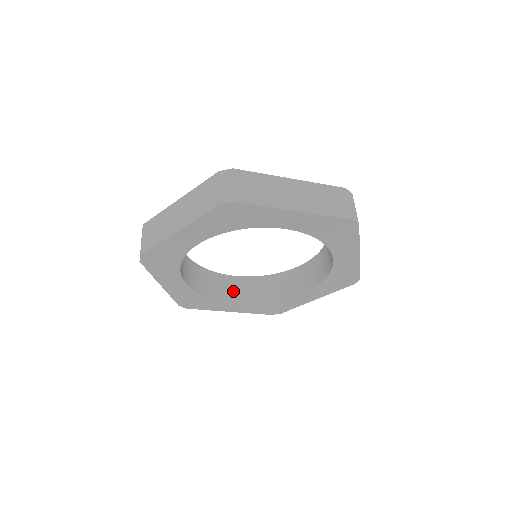
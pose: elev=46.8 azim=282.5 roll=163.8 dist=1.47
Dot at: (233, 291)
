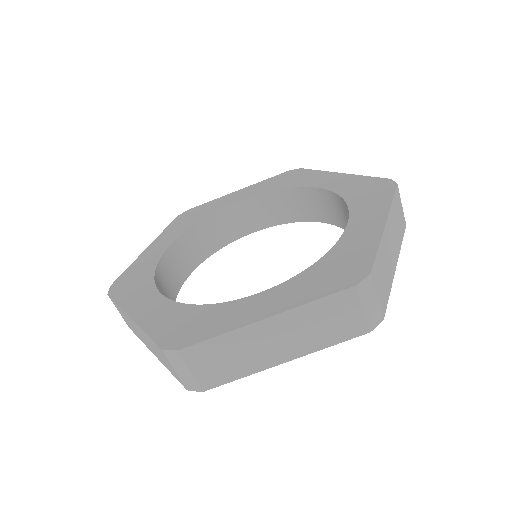
Dot at: (244, 221)
